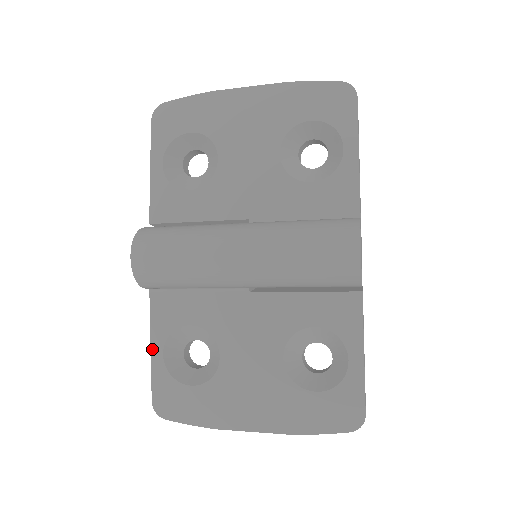
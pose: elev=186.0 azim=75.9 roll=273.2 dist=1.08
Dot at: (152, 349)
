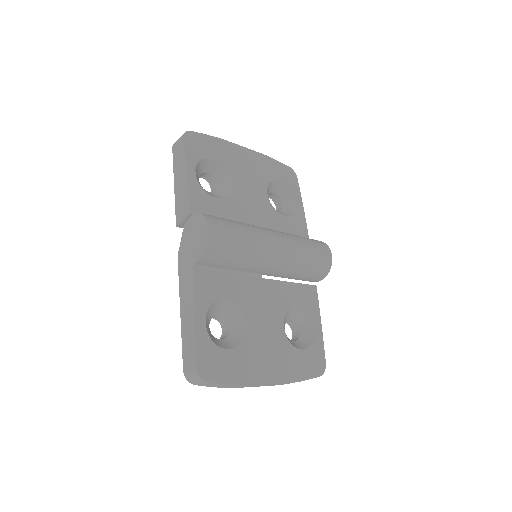
Dot at: (197, 317)
